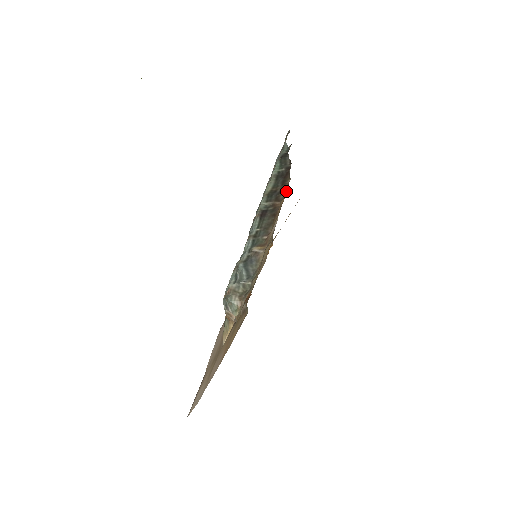
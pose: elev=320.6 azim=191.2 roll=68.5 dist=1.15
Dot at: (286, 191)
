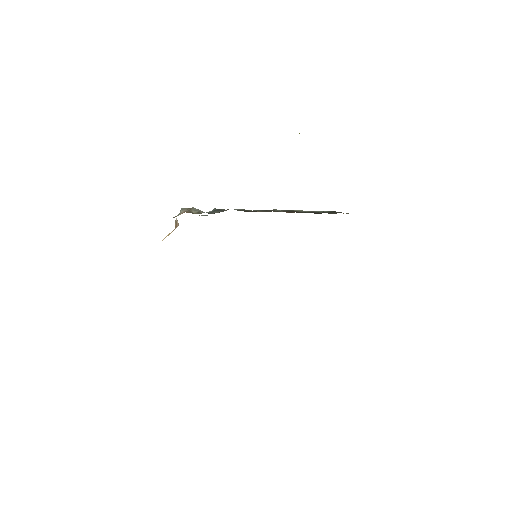
Dot at: occluded
